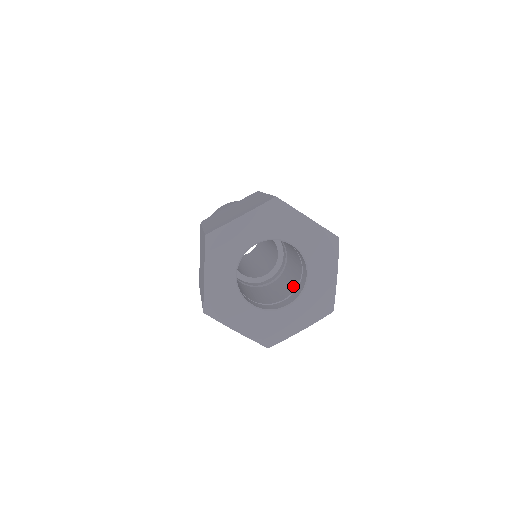
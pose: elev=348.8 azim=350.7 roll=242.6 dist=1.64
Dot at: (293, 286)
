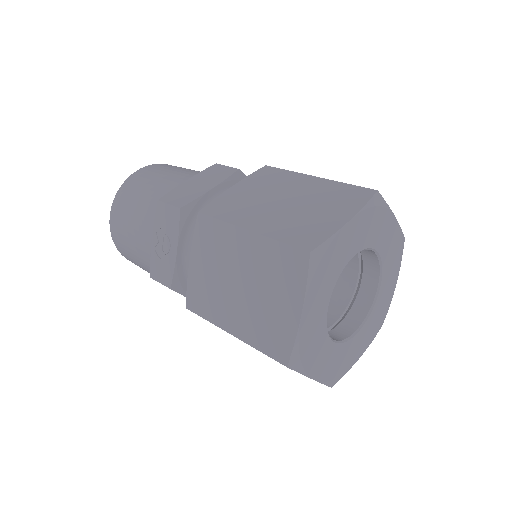
Dot at: occluded
